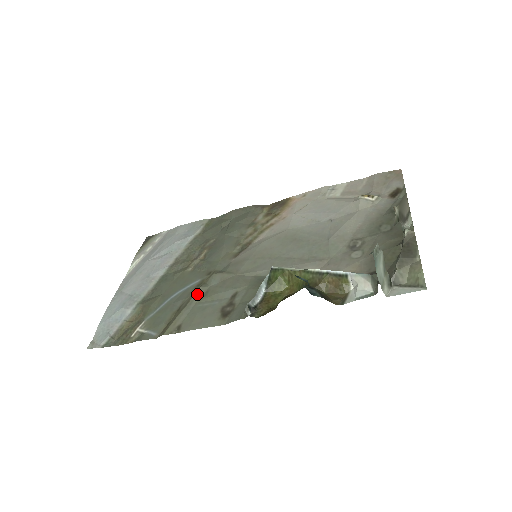
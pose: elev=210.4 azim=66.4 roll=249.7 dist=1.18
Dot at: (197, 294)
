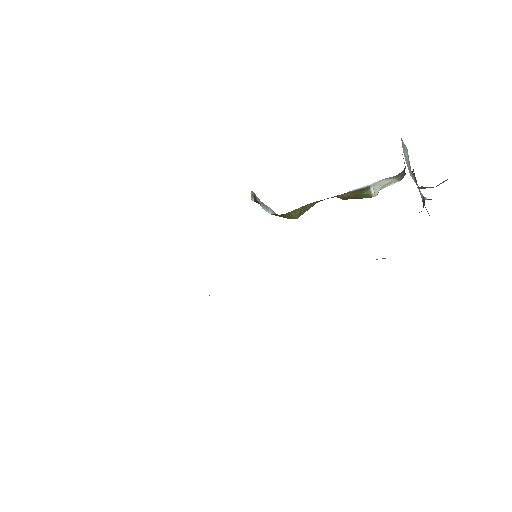
Dot at: occluded
